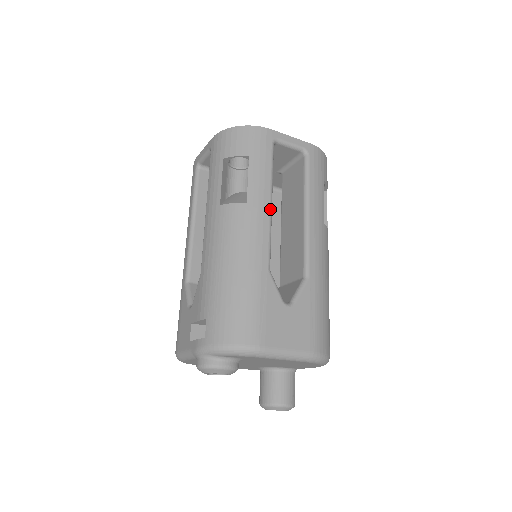
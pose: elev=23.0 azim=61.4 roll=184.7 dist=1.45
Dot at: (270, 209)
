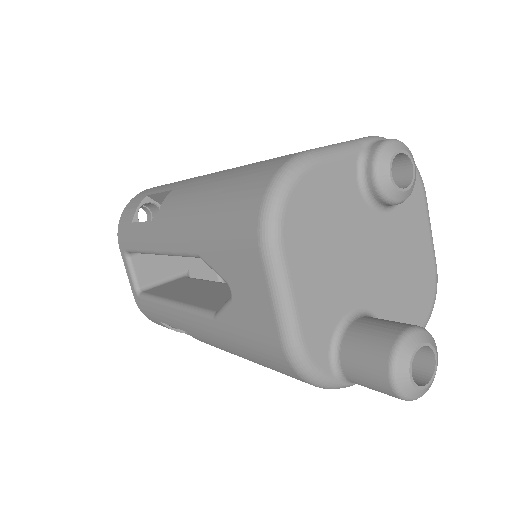
Dot at: occluded
